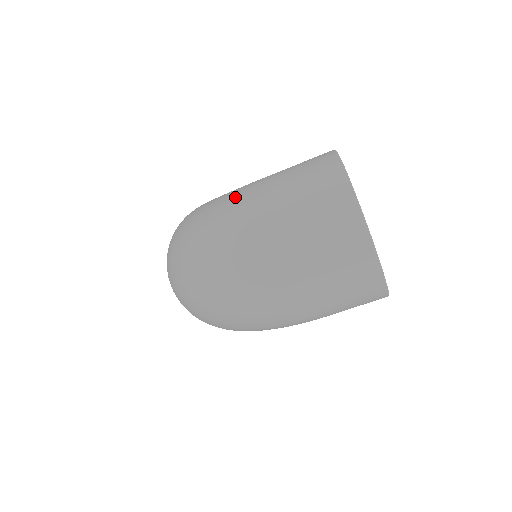
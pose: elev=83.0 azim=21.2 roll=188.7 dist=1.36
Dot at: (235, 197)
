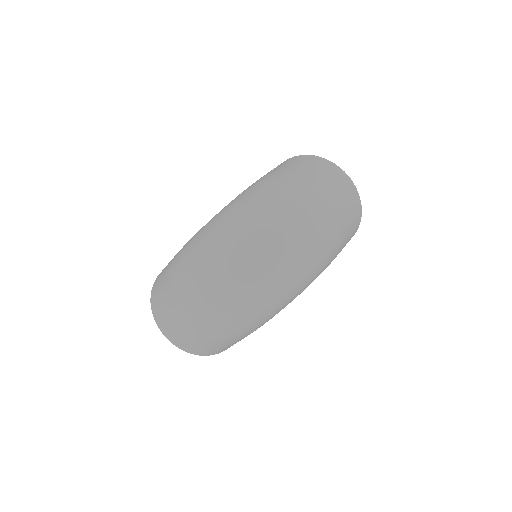
Dot at: (256, 185)
